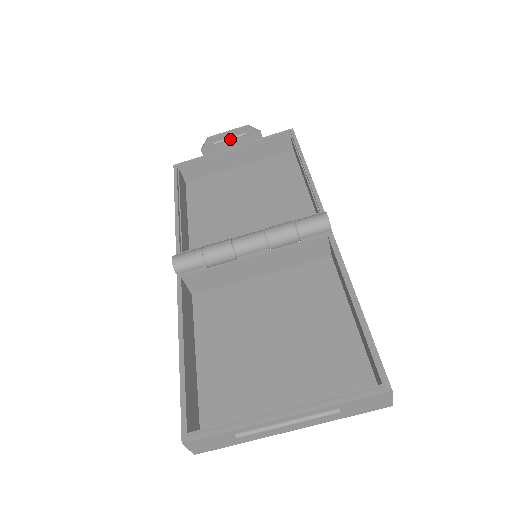
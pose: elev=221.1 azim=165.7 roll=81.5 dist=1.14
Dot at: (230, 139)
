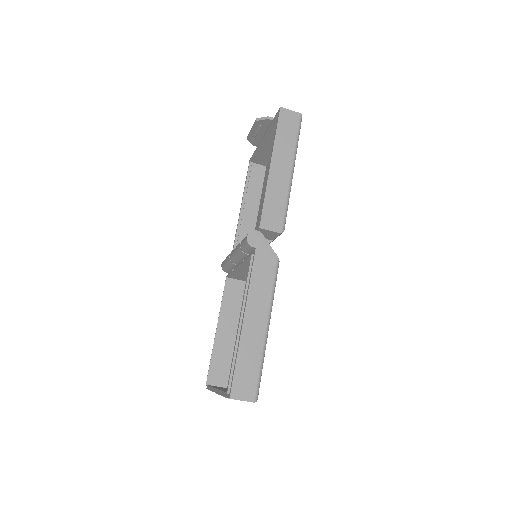
Dot at: (256, 133)
